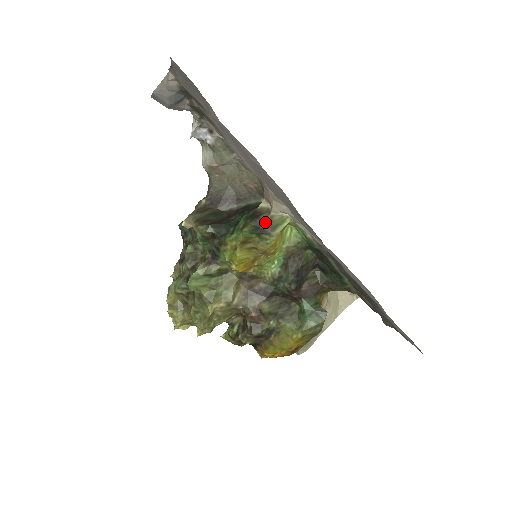
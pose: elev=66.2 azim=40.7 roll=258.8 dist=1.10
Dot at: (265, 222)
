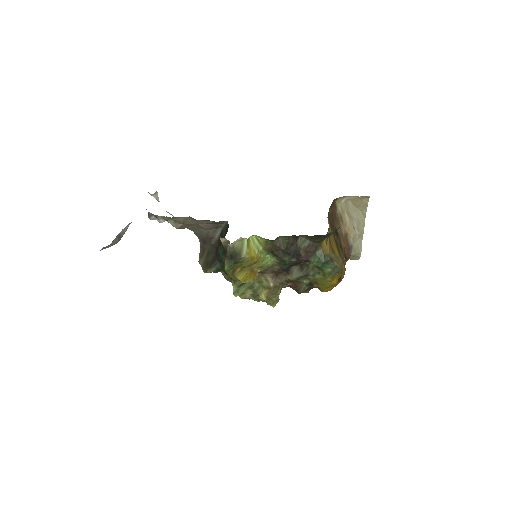
Dot at: (232, 253)
